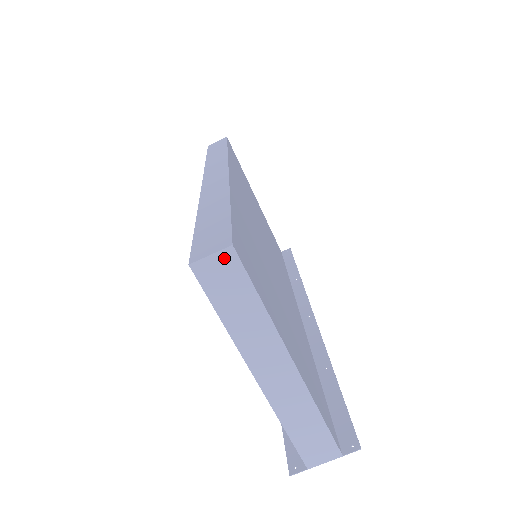
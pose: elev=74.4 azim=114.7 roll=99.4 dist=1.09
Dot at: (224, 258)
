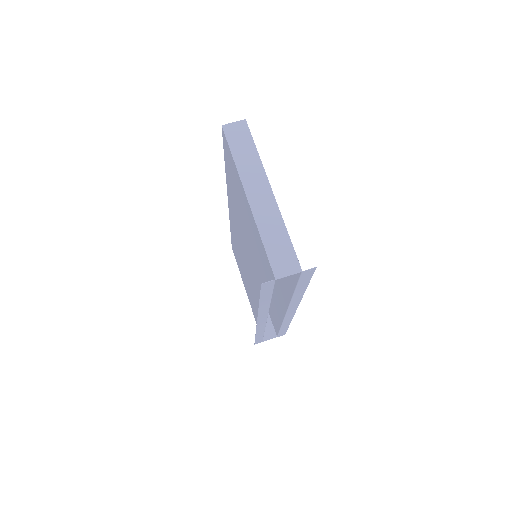
Dot at: (240, 125)
